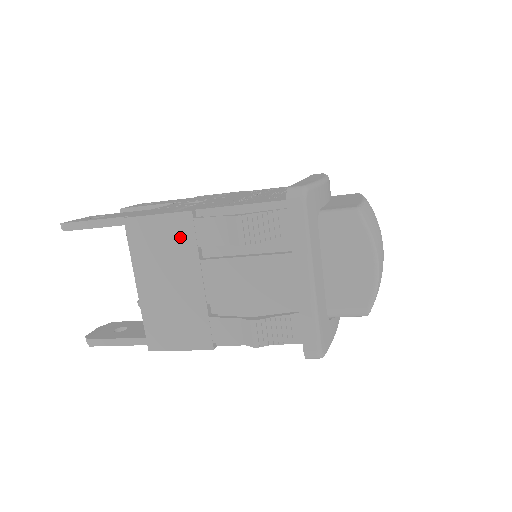
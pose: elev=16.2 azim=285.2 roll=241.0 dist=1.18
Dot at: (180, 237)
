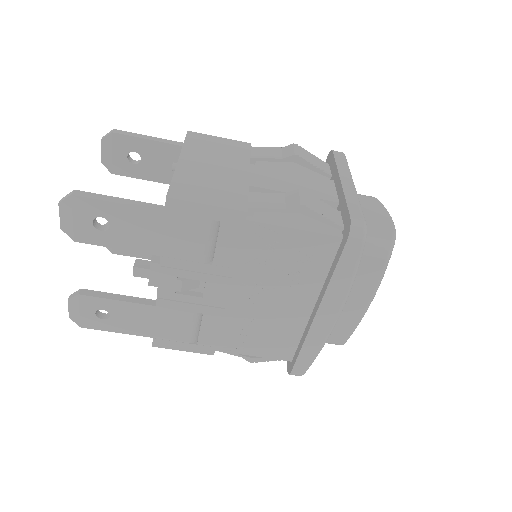
Dot at: (236, 150)
